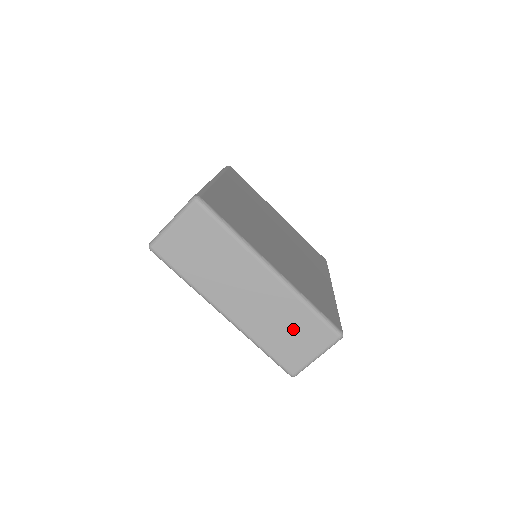
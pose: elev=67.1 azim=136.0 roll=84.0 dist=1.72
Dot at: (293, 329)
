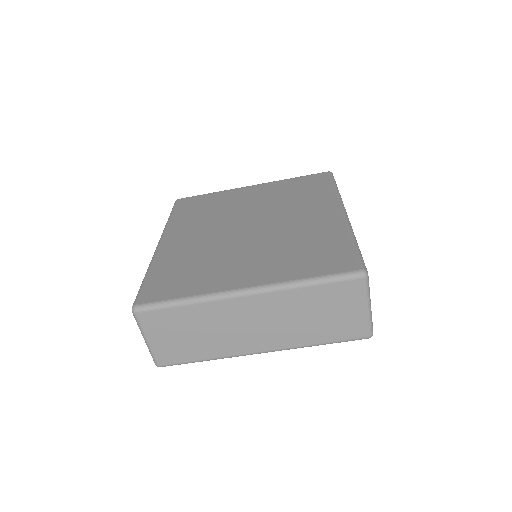
Dot at: (320, 311)
